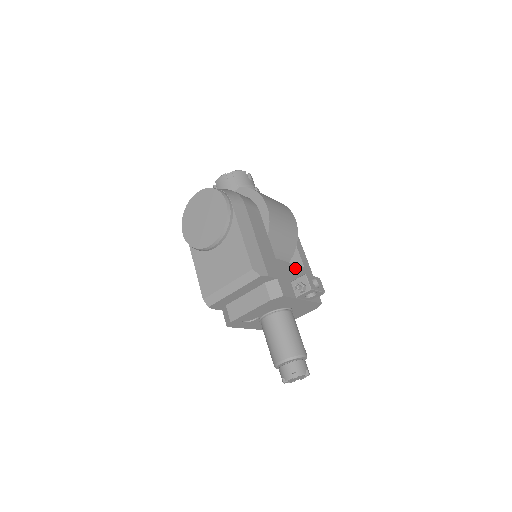
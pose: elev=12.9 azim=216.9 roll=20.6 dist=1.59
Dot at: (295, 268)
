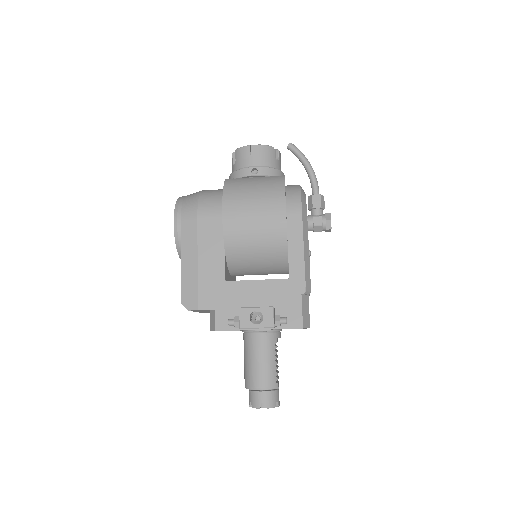
Dot at: (264, 285)
